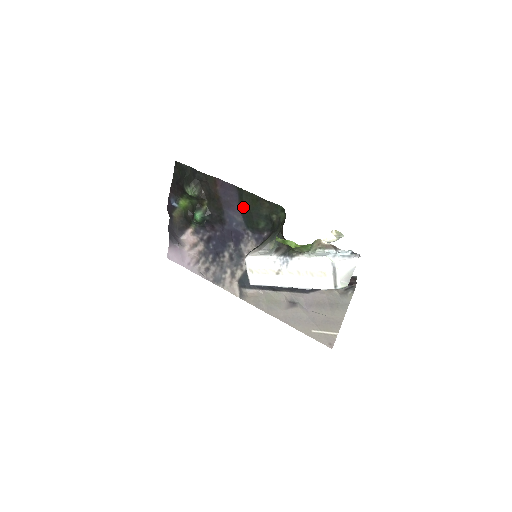
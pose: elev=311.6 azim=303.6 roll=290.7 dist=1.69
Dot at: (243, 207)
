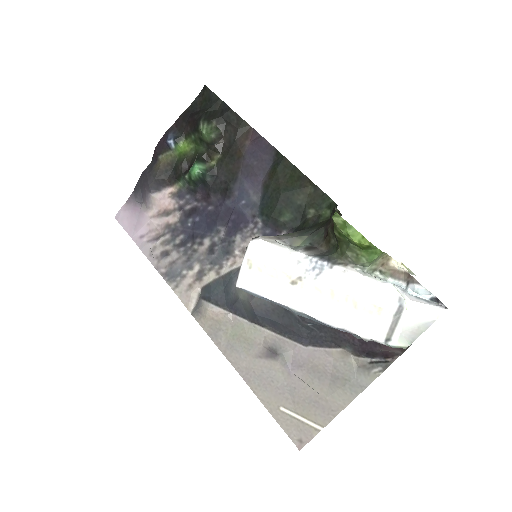
Dot at: (271, 181)
